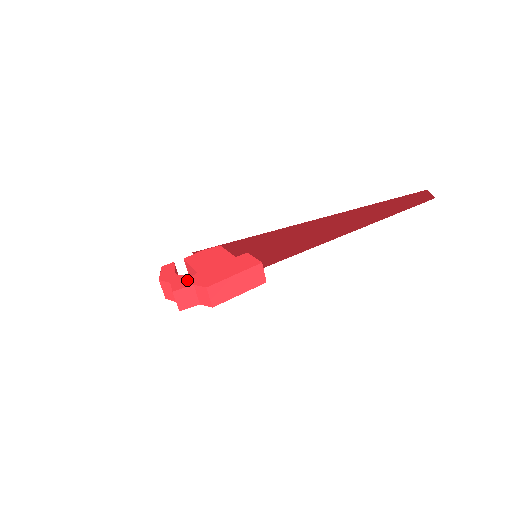
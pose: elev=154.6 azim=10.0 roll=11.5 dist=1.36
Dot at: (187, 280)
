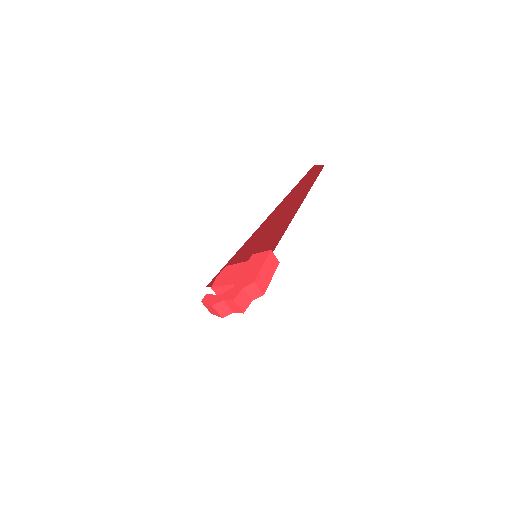
Dot at: (234, 290)
